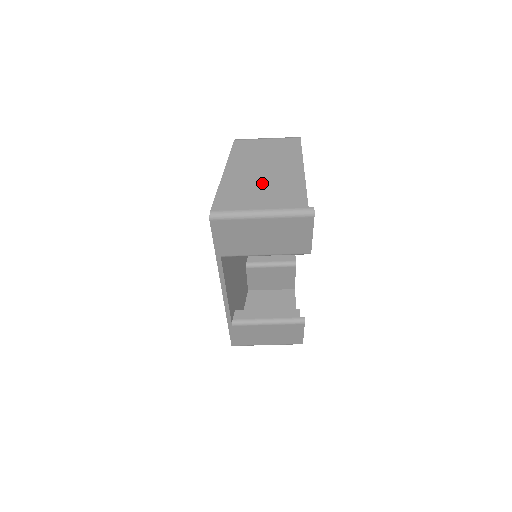
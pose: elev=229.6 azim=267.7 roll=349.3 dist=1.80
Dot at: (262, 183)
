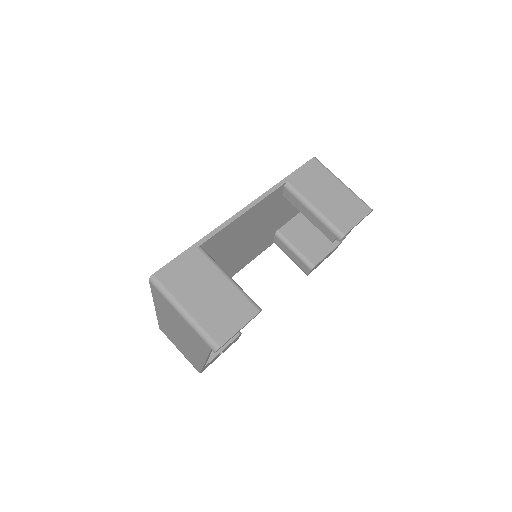
Dot at: occluded
